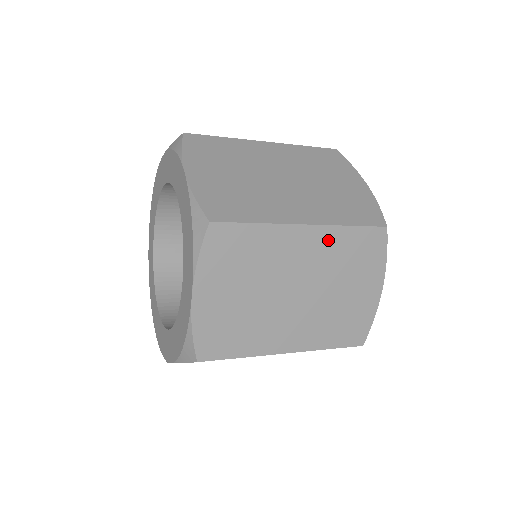
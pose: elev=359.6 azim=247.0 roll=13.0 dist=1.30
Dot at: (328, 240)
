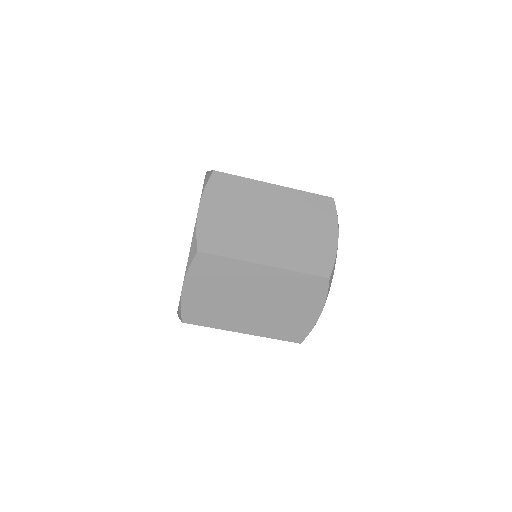
Dot at: (291, 197)
